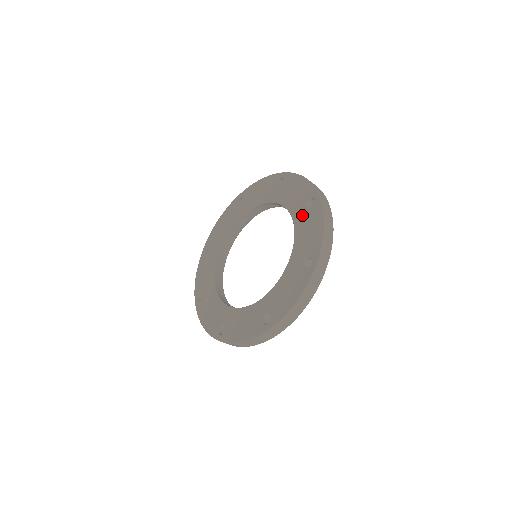
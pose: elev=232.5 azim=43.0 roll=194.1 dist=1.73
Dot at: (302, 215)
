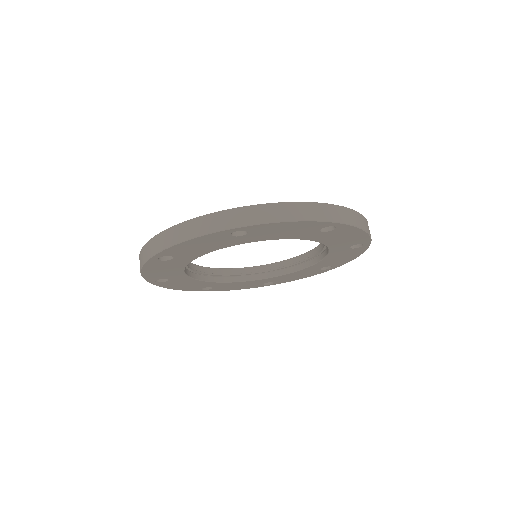
Dot at: occluded
